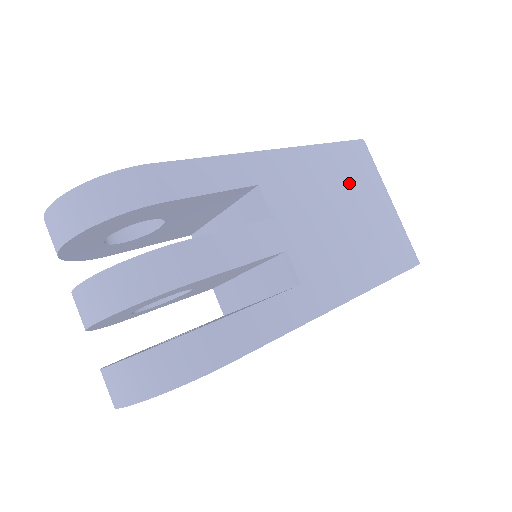
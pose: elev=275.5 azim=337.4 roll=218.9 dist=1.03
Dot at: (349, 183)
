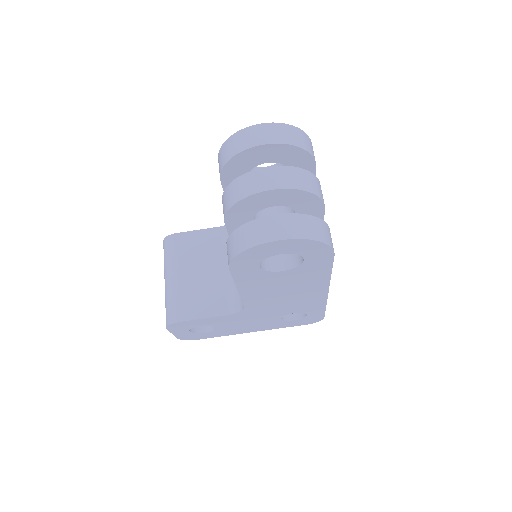
Dot at: occluded
